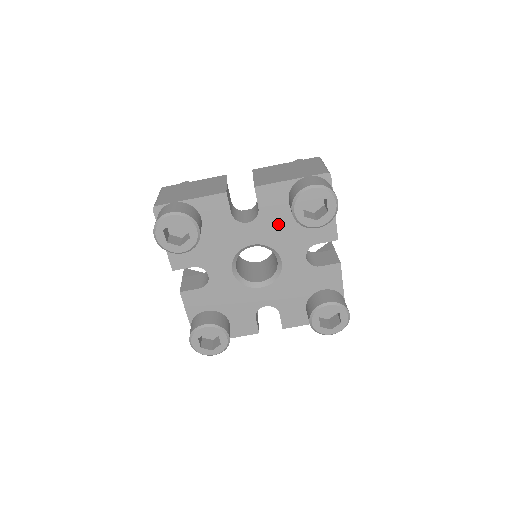
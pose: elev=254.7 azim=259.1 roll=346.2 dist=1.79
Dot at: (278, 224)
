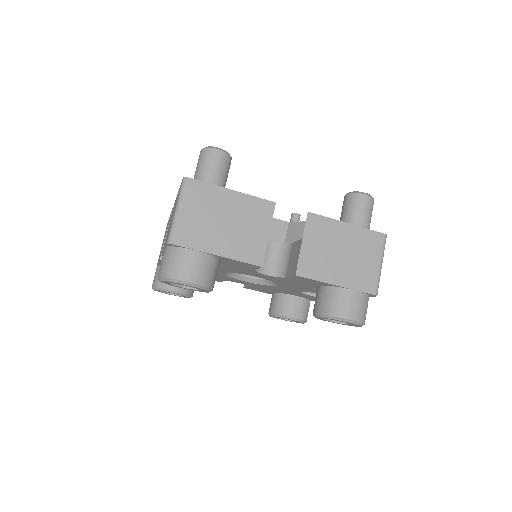
Dot at: (295, 283)
